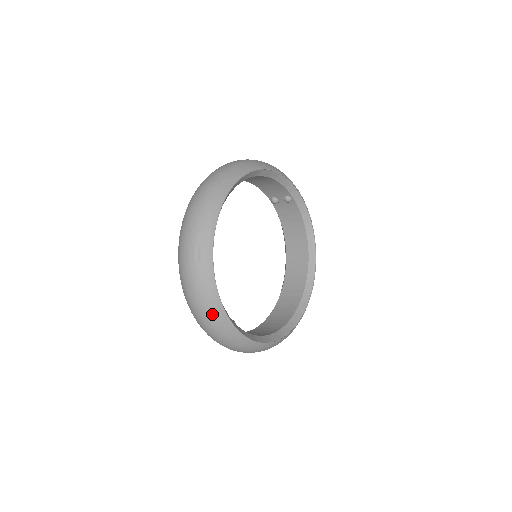
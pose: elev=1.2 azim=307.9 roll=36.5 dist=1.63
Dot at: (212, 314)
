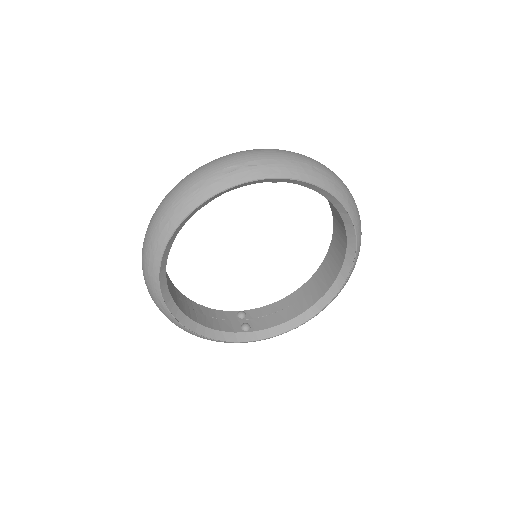
Dot at: occluded
